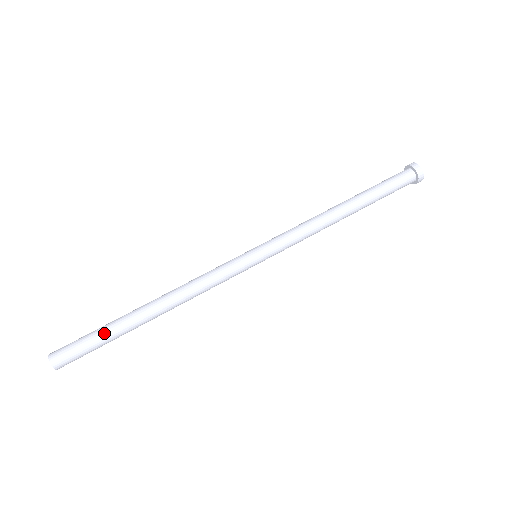
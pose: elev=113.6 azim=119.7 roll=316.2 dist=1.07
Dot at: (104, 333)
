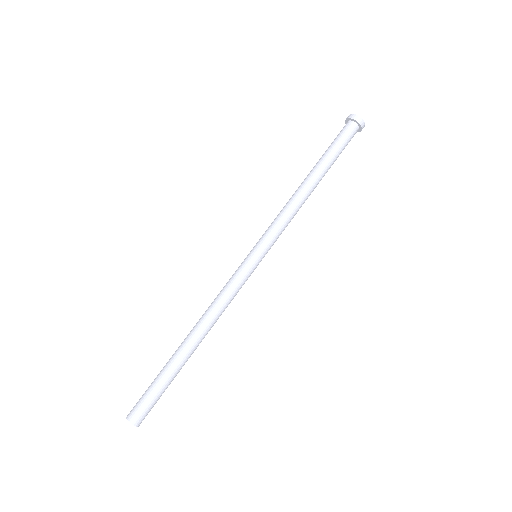
Dot at: (169, 383)
